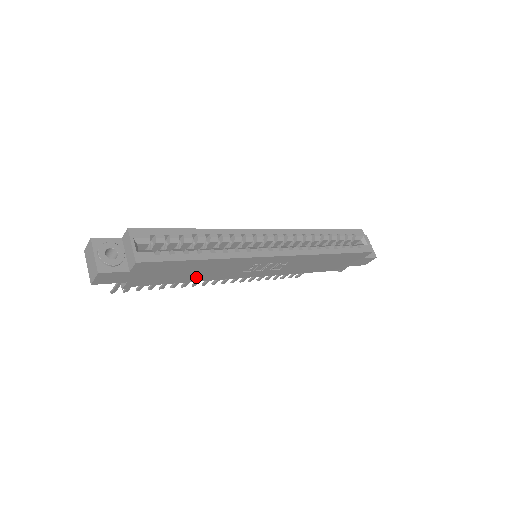
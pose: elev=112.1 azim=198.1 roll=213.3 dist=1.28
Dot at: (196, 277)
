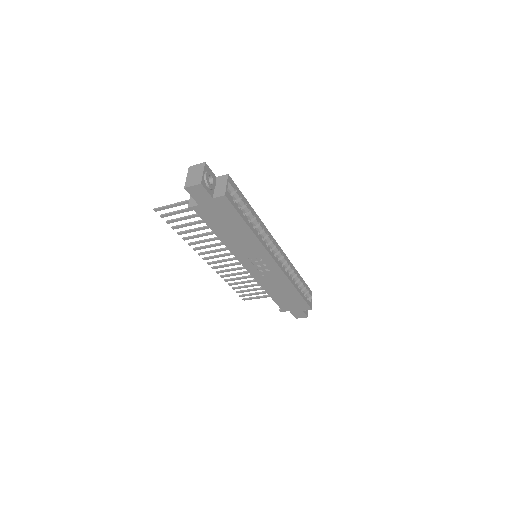
Dot at: (226, 237)
